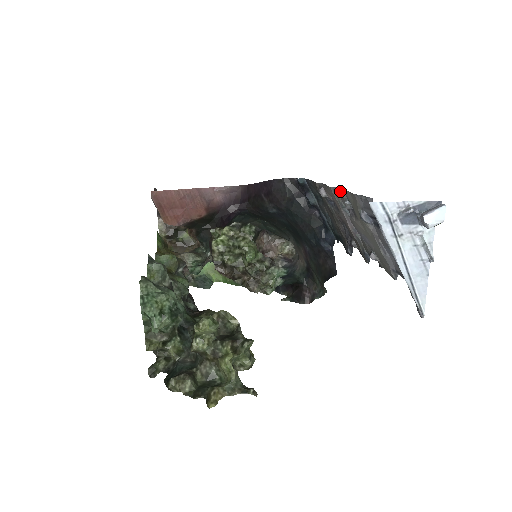
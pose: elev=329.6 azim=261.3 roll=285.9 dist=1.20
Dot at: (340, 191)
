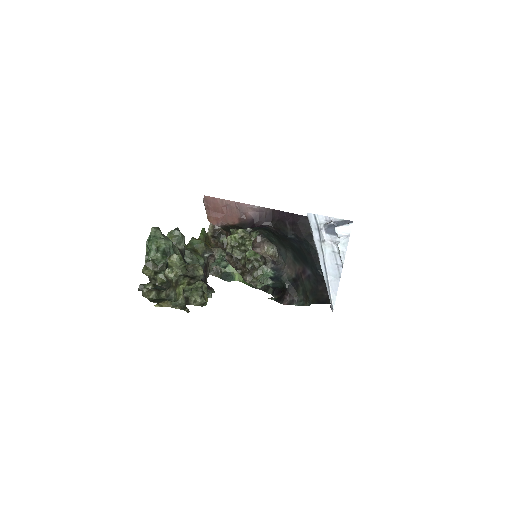
Dot at: occluded
